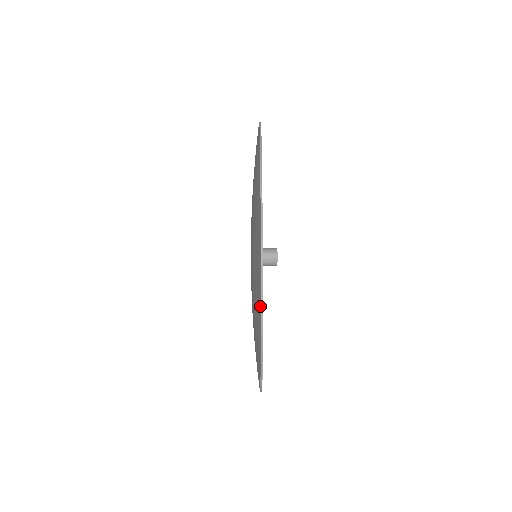
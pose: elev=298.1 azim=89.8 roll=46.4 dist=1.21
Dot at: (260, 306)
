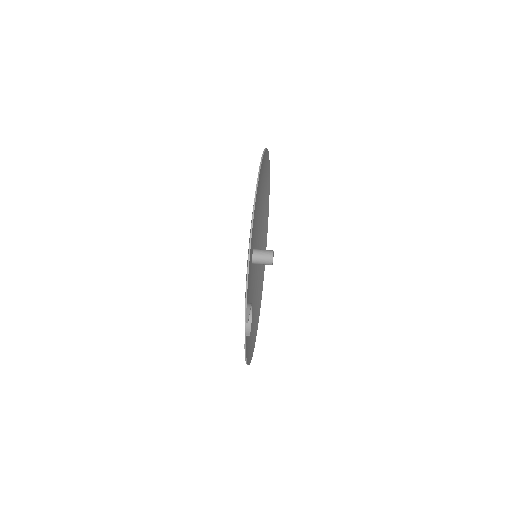
Dot at: (261, 159)
